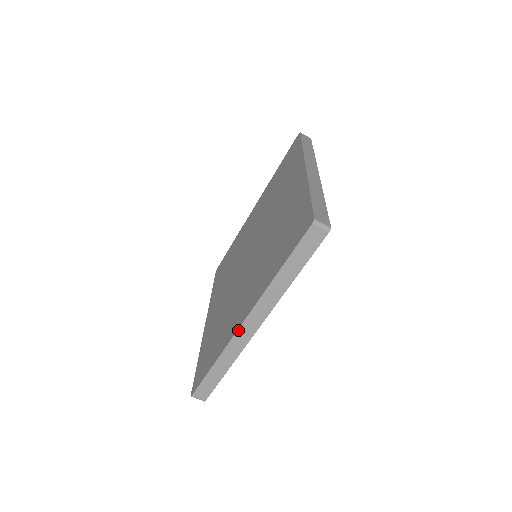
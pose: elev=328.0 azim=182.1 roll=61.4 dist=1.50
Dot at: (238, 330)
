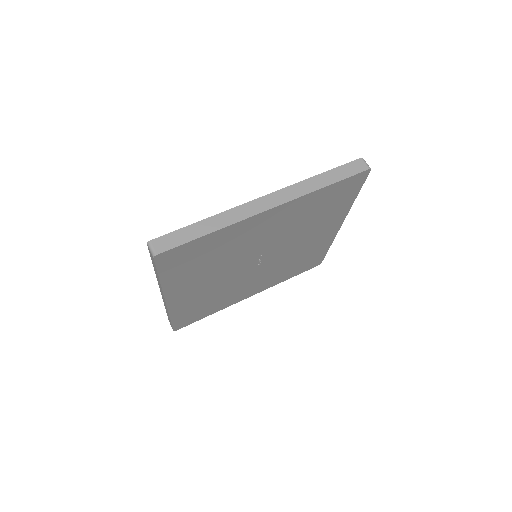
Dot at: (161, 294)
